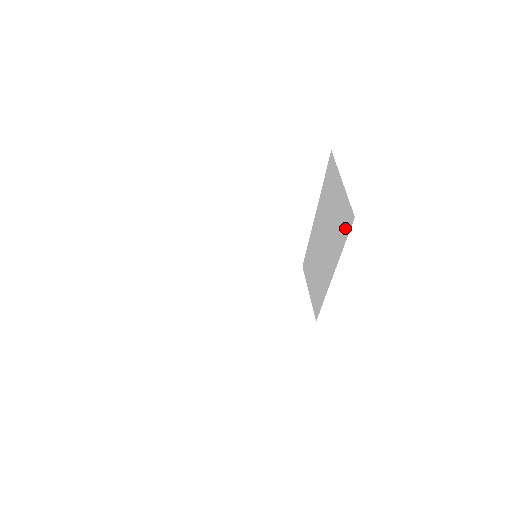
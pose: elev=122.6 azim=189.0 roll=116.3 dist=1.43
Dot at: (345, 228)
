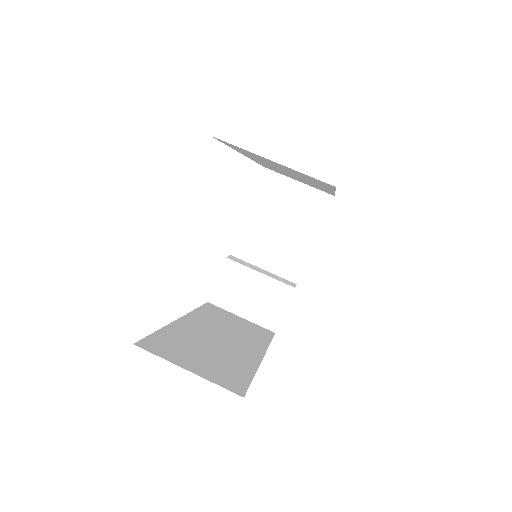
Dot at: occluded
